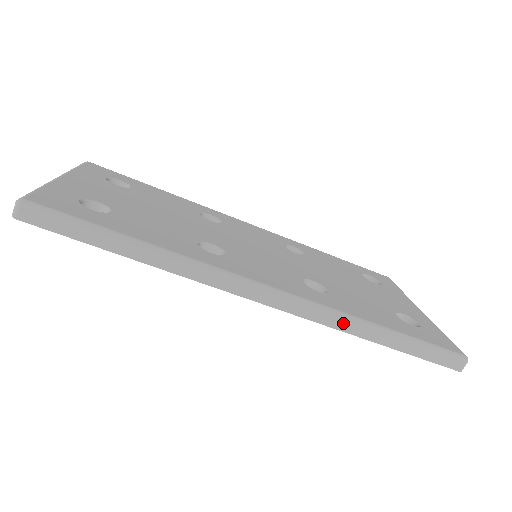
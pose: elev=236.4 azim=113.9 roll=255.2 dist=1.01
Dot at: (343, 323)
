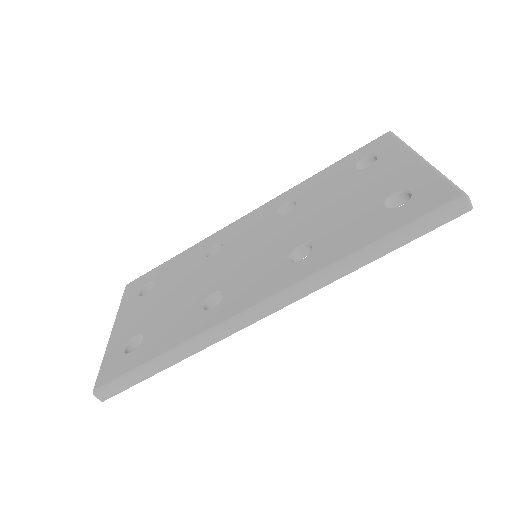
Dot at: (331, 276)
